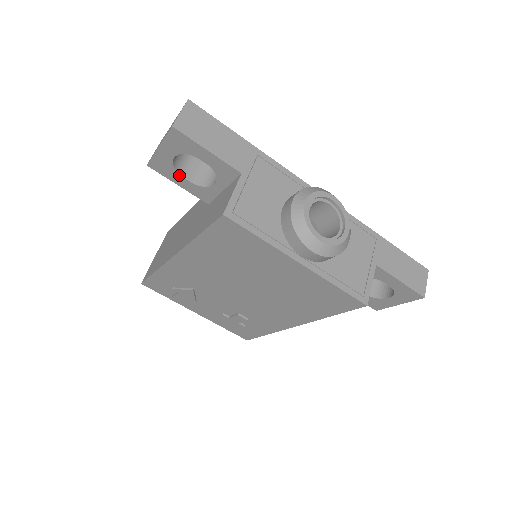
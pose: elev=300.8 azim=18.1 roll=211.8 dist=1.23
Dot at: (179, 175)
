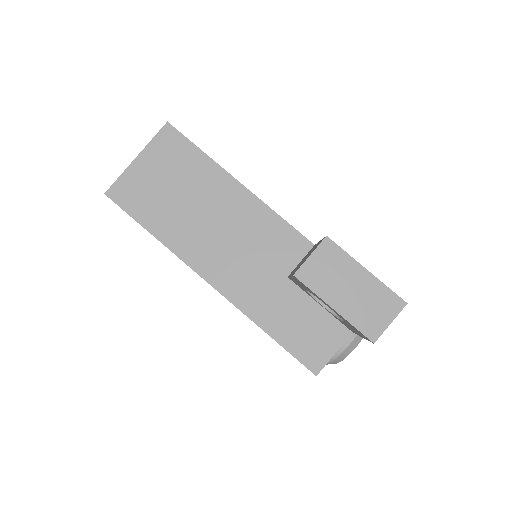
Dot at: (307, 290)
